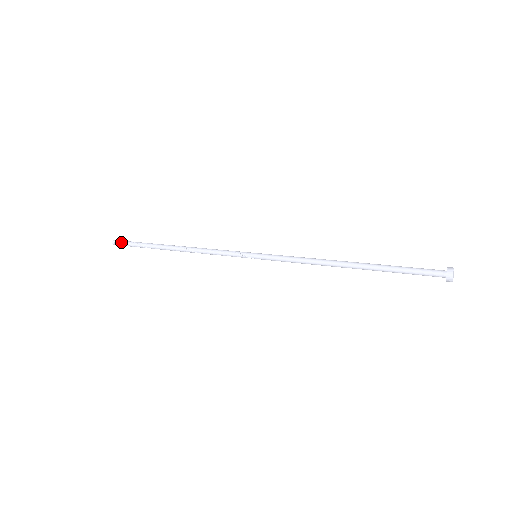
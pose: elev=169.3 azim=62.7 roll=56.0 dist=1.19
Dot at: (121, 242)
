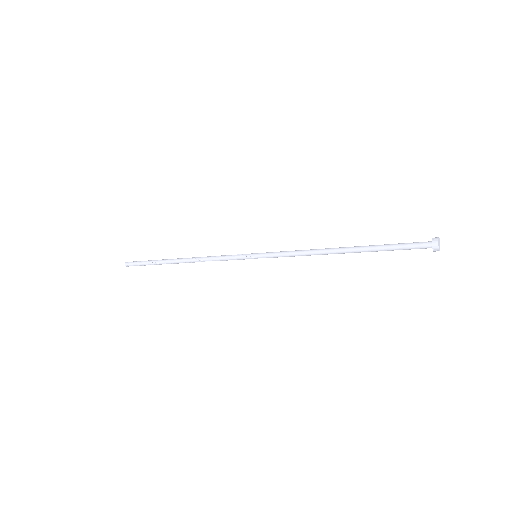
Dot at: (134, 261)
